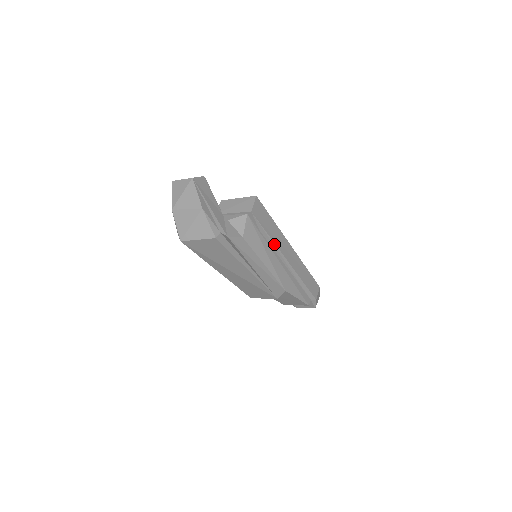
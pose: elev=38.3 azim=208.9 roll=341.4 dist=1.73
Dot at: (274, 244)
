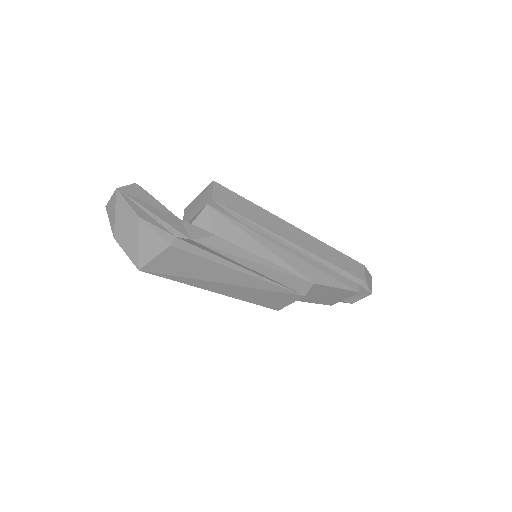
Dot at: (267, 231)
